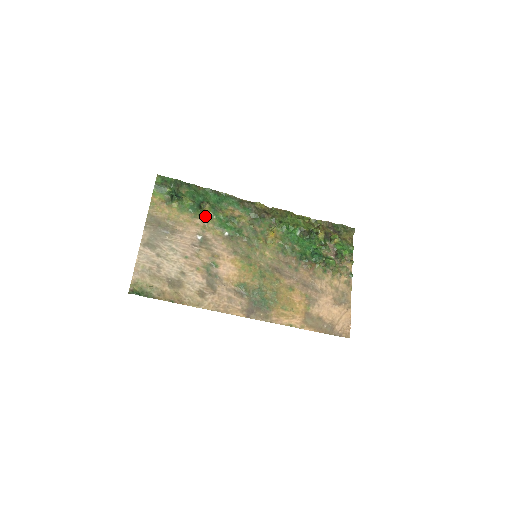
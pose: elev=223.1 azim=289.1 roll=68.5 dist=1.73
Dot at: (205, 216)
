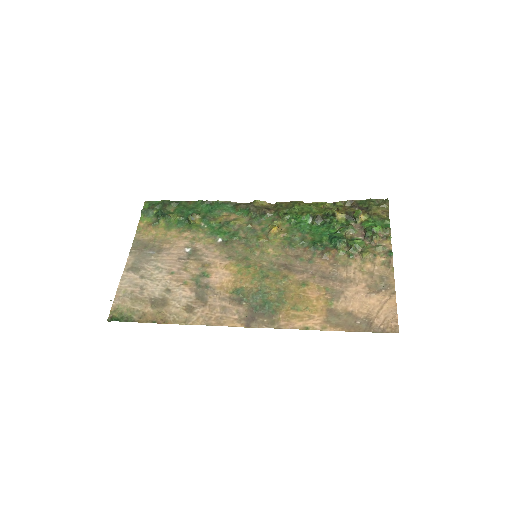
Dot at: (194, 227)
